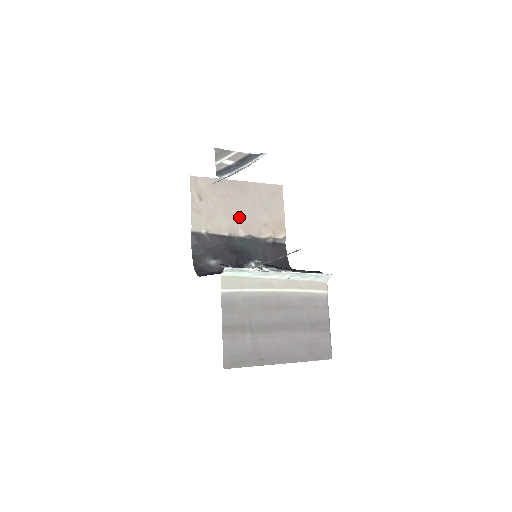
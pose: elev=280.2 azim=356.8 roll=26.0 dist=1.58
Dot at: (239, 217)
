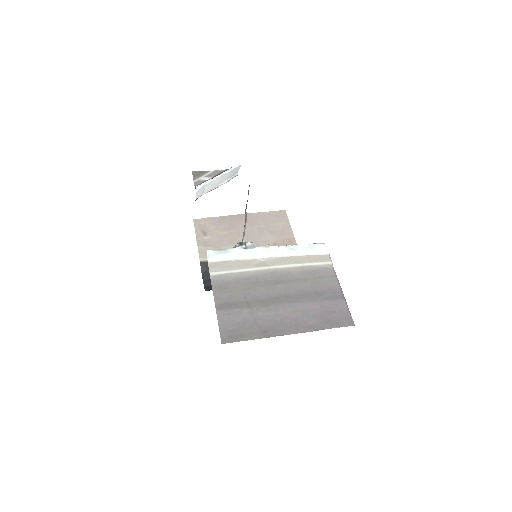
Dot at: occluded
